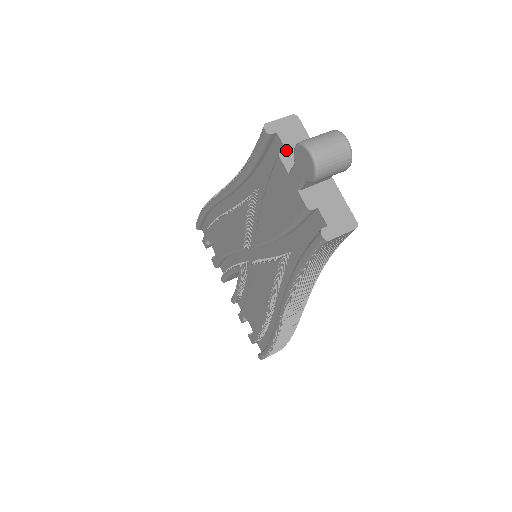
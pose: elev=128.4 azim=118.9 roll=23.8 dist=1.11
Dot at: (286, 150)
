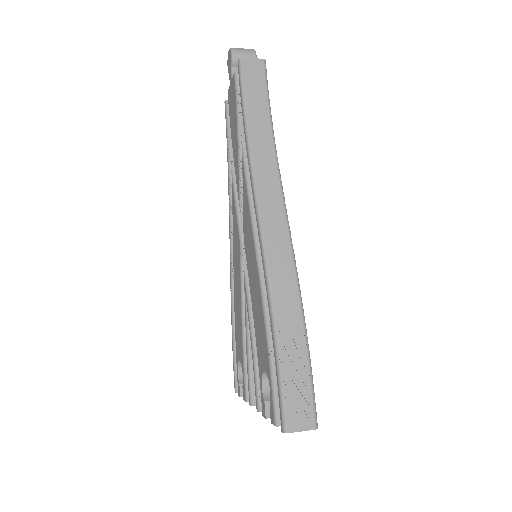
Dot at: occluded
